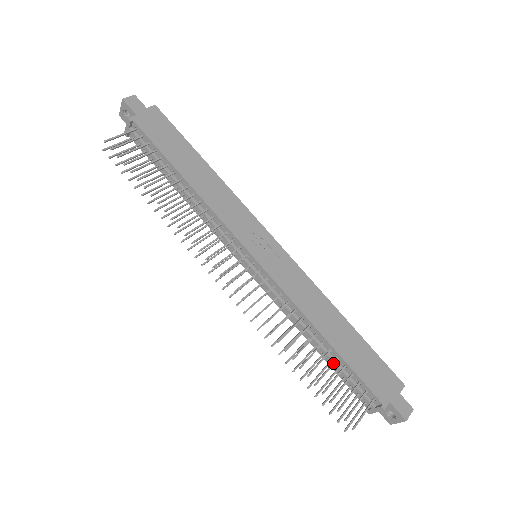
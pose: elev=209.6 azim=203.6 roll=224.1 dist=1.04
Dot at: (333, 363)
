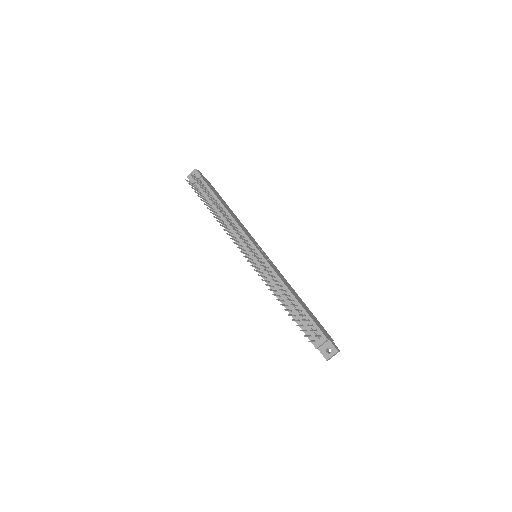
Dot at: (300, 310)
